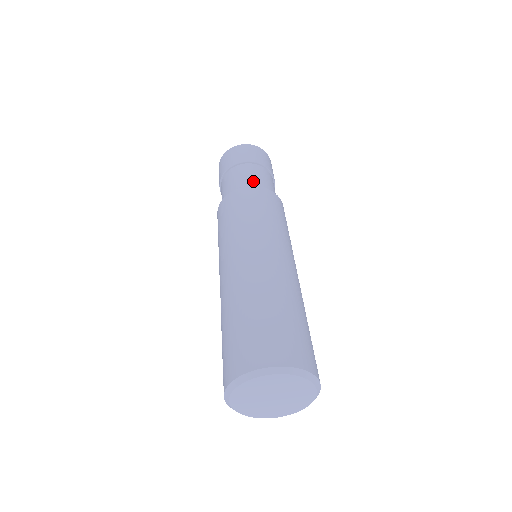
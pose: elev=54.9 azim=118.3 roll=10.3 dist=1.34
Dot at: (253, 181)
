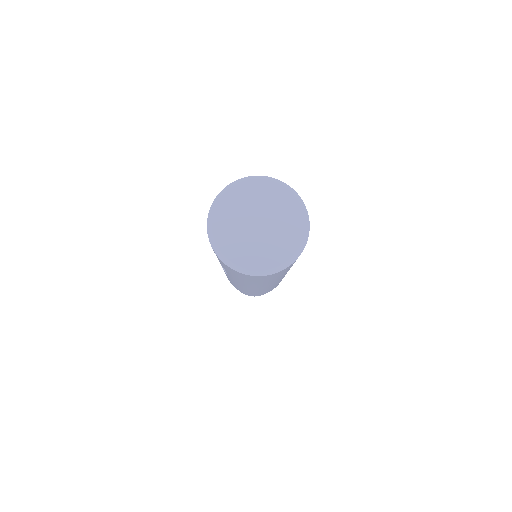
Dot at: occluded
